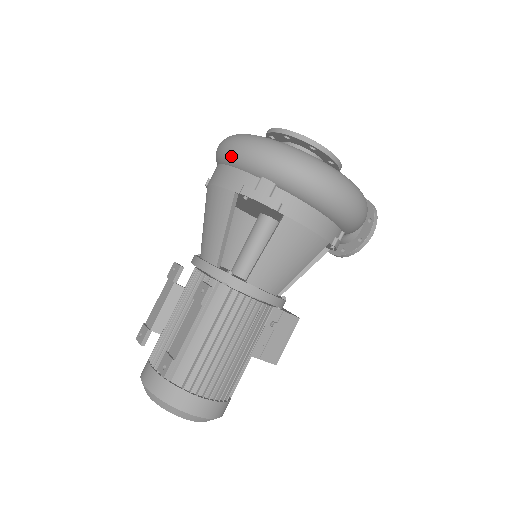
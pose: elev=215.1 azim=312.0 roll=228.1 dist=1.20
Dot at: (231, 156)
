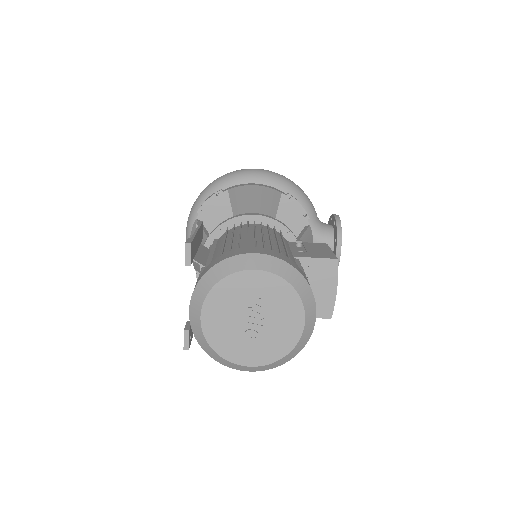
Dot at: (188, 225)
